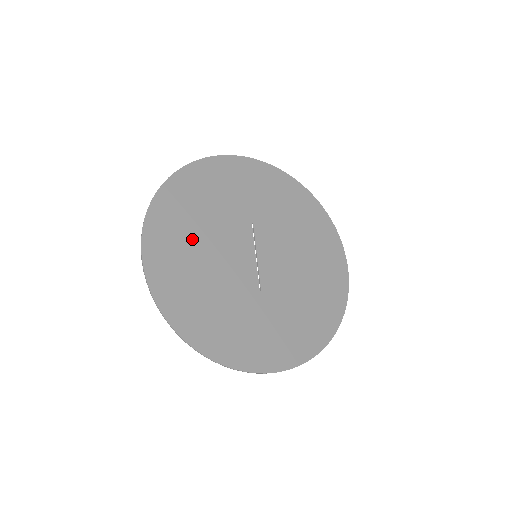
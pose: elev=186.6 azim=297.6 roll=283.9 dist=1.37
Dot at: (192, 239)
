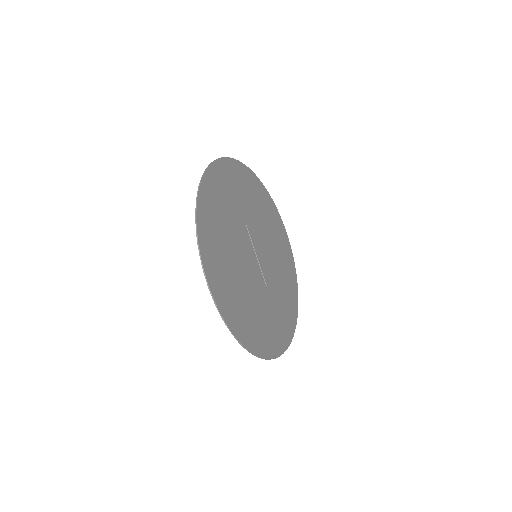
Dot at: (228, 260)
